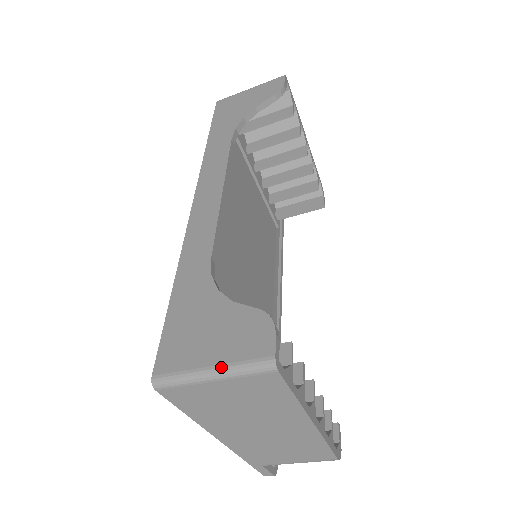
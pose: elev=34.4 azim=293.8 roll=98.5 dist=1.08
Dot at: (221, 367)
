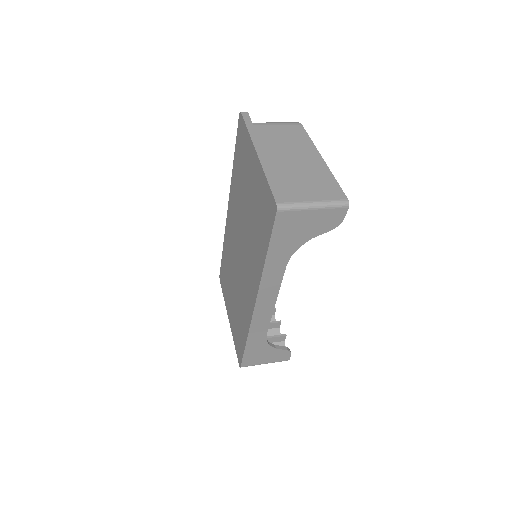
Dot at: occluded
